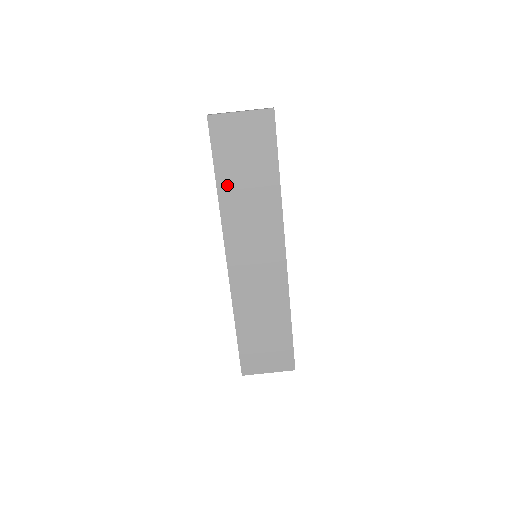
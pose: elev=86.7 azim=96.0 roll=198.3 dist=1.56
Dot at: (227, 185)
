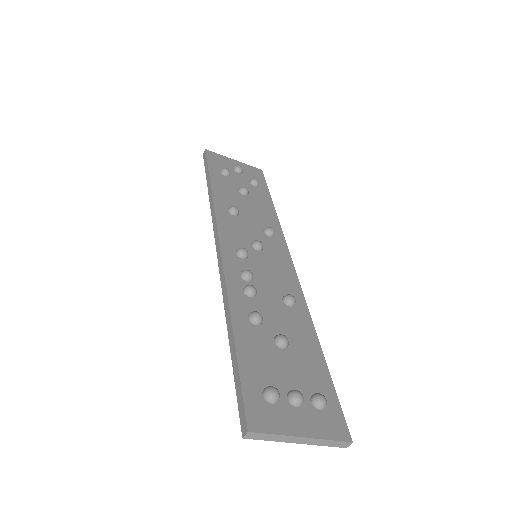
Dot at: occluded
